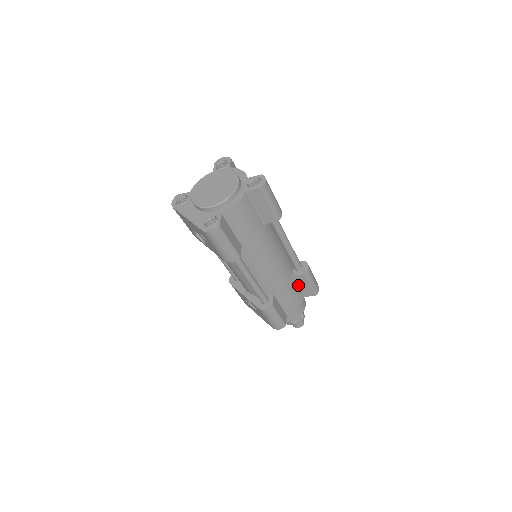
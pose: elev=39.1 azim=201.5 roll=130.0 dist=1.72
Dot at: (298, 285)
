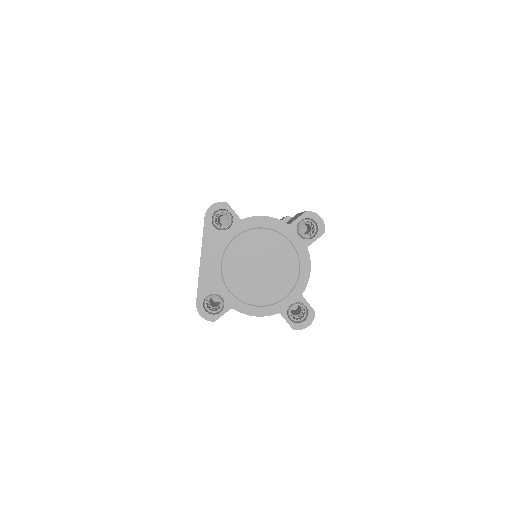
Dot at: occluded
